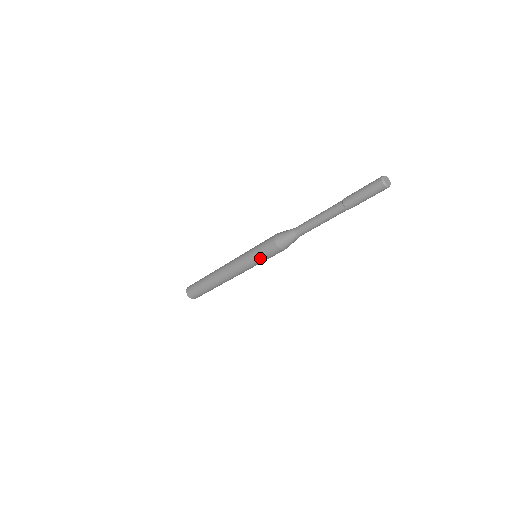
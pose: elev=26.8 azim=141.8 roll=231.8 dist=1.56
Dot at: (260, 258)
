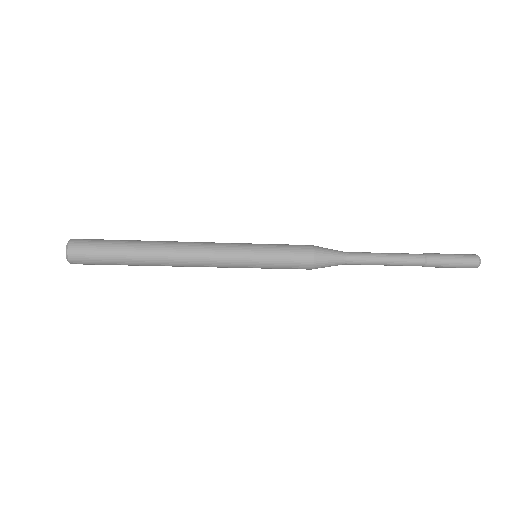
Dot at: (273, 254)
